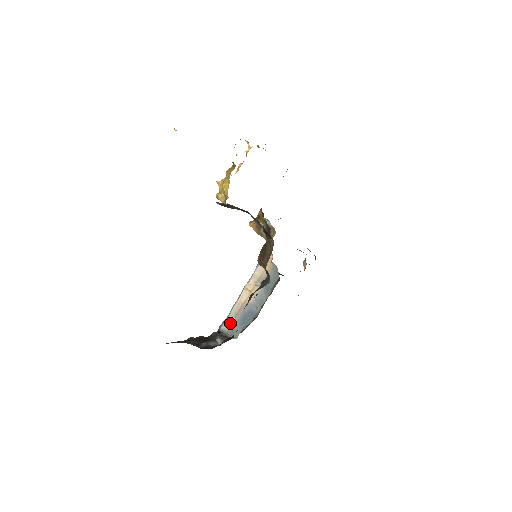
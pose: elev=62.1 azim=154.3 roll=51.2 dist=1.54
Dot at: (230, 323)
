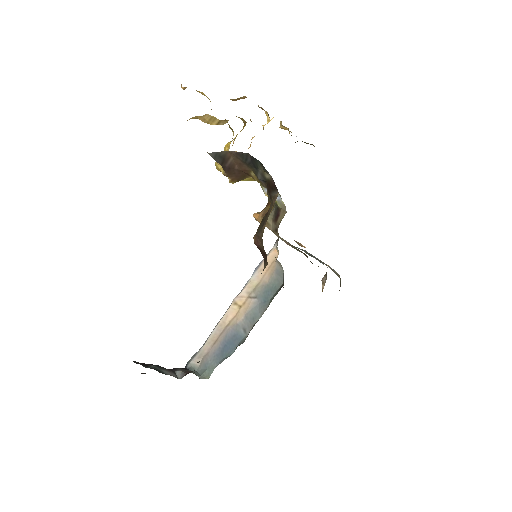
Dot at: (203, 356)
